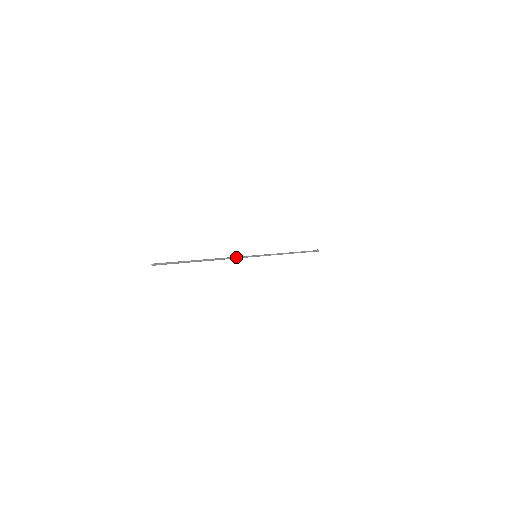
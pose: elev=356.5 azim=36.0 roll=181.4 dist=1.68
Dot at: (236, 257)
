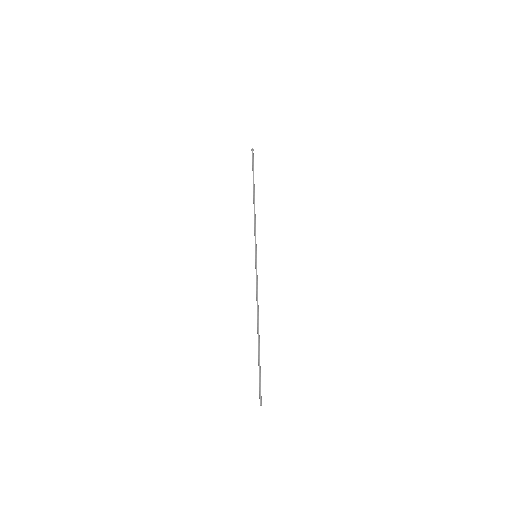
Dot at: (257, 288)
